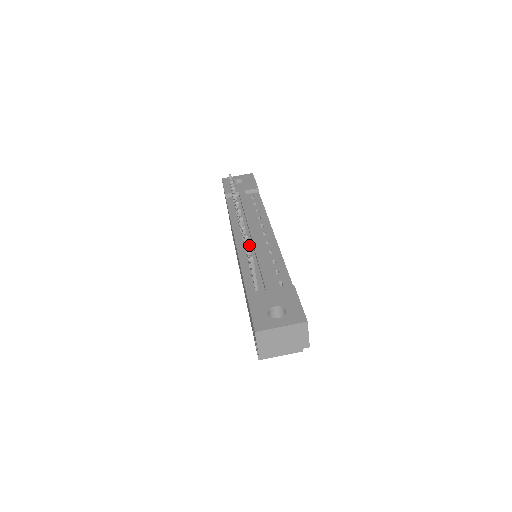
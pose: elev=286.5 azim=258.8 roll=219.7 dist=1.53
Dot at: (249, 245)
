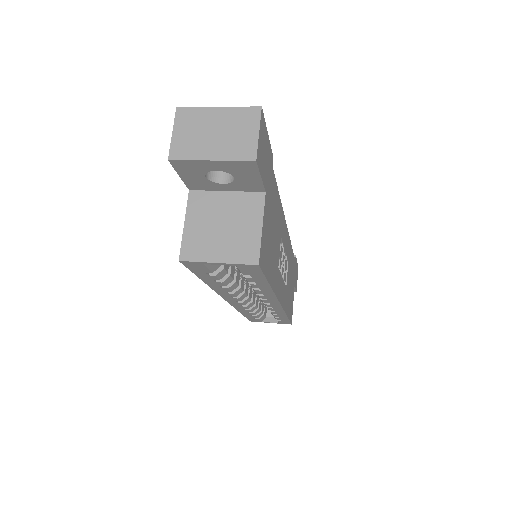
Dot at: occluded
